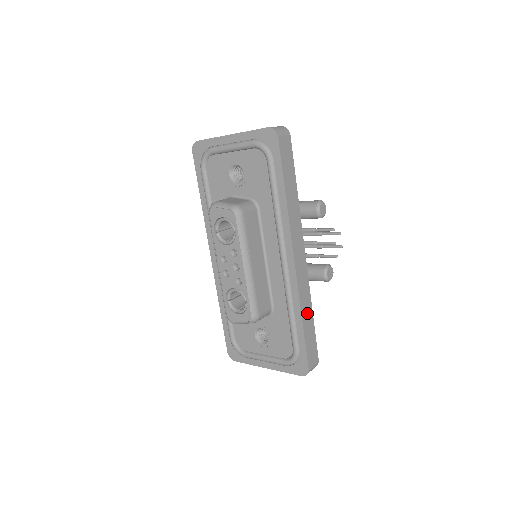
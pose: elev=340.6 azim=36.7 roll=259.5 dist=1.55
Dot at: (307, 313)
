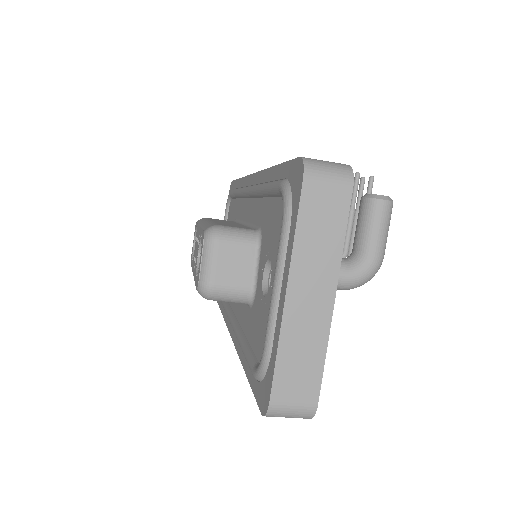
Dot at: occluded
